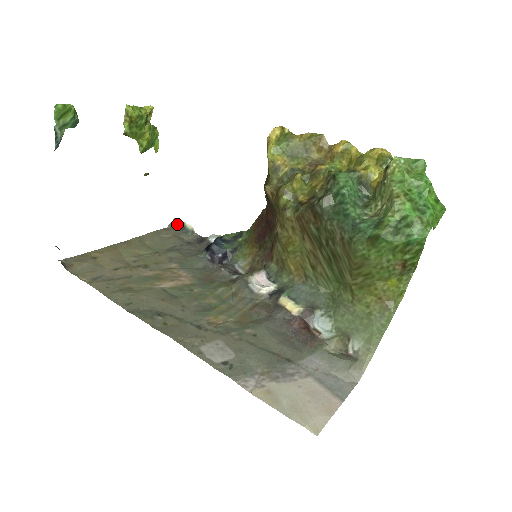
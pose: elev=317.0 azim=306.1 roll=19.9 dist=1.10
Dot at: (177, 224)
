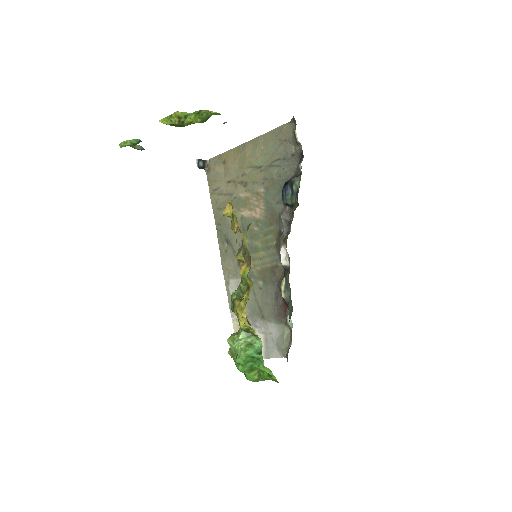
Dot at: (295, 123)
